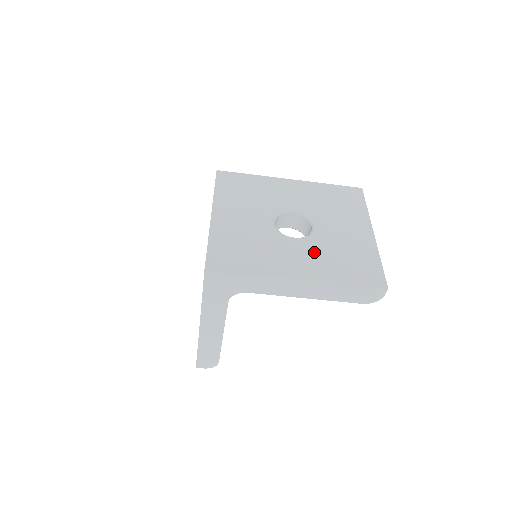
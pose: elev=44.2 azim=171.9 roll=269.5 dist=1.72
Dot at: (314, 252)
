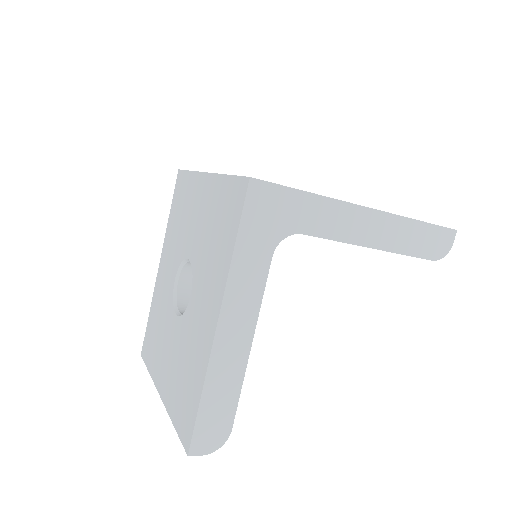
Dot at: occluded
